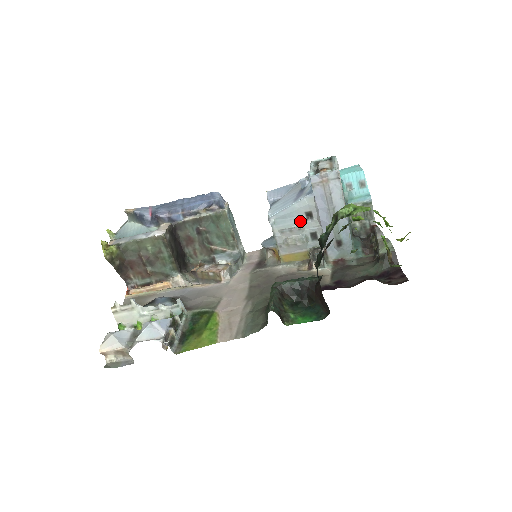
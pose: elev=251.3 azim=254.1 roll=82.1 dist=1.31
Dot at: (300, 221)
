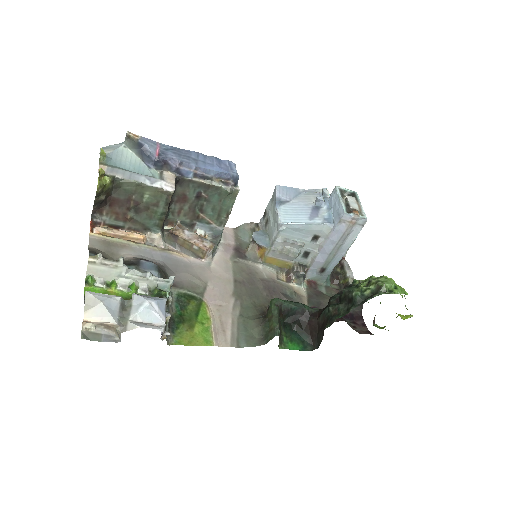
Dot at: (305, 239)
